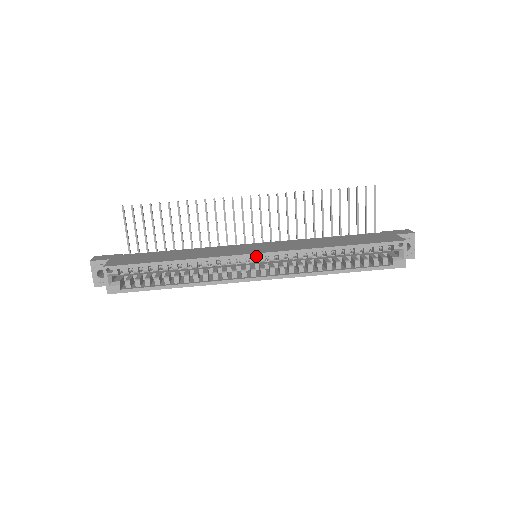
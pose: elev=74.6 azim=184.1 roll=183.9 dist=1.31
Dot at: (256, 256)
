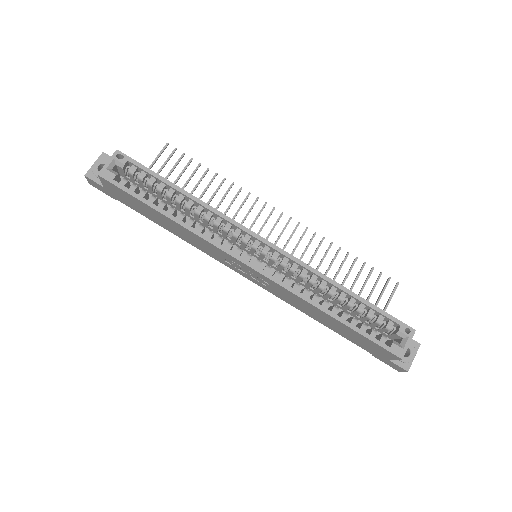
Dot at: (263, 241)
